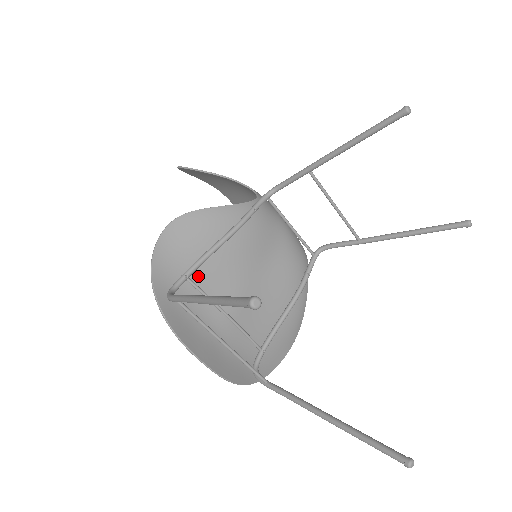
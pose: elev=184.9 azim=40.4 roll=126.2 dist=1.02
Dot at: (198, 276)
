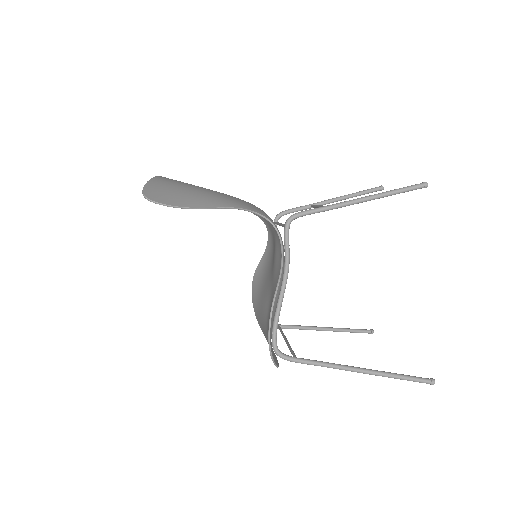
Dot at: occluded
